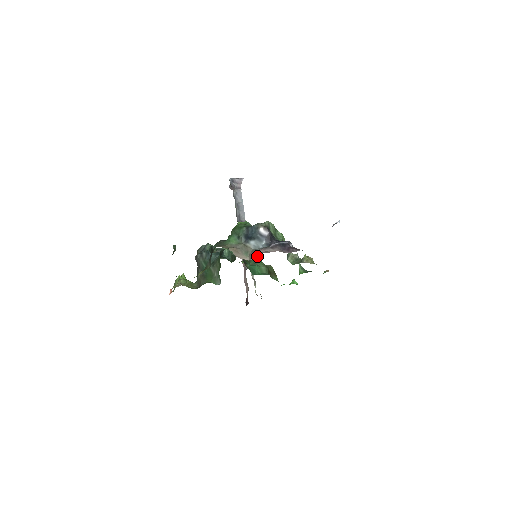
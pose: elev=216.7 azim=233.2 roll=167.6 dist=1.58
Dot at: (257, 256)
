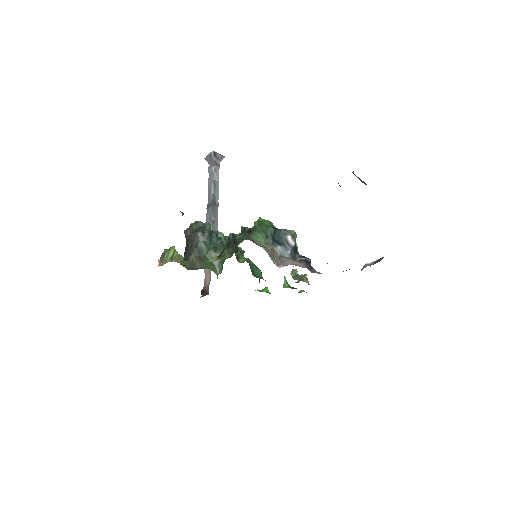
Dot at: (243, 252)
